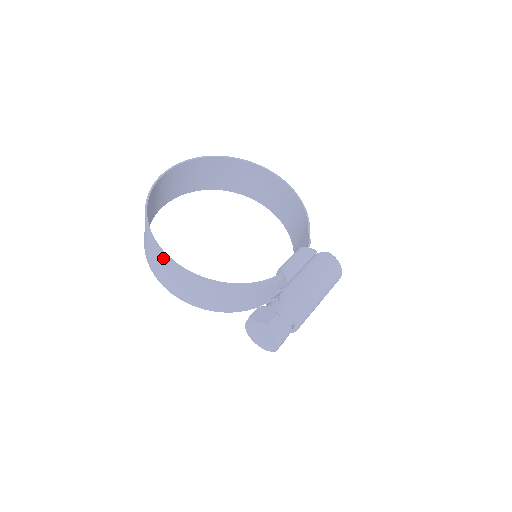
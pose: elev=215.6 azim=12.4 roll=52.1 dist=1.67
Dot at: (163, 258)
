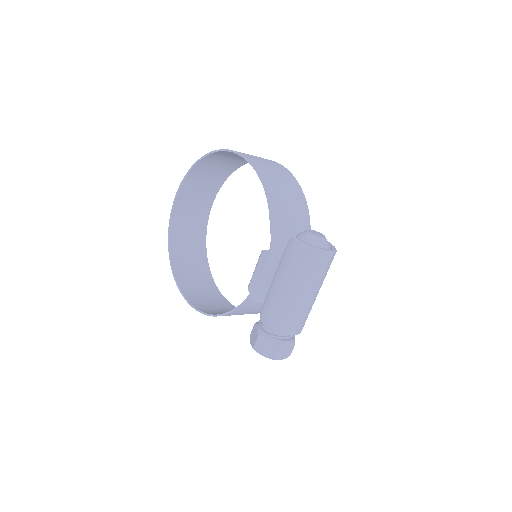
Dot at: (189, 298)
